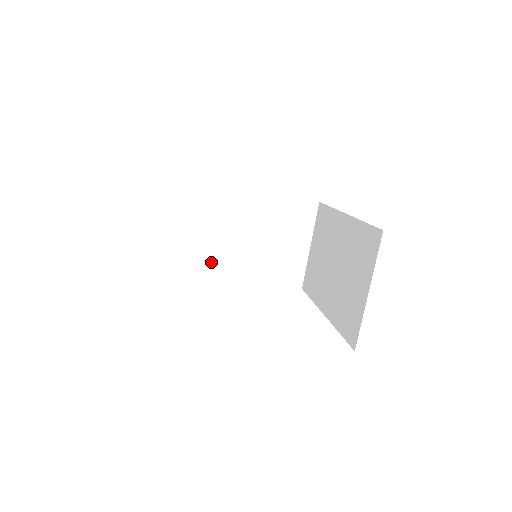
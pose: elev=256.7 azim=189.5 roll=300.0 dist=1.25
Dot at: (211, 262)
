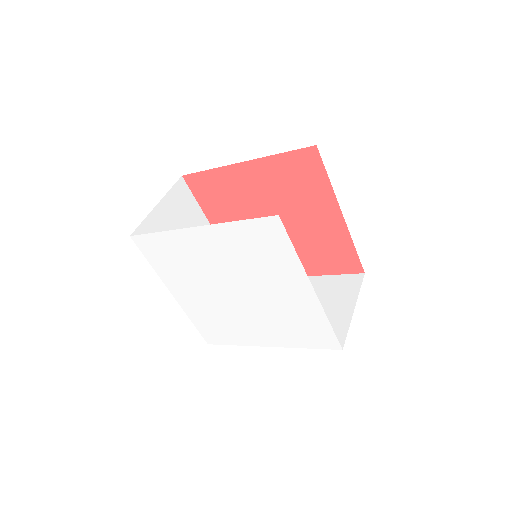
Dot at: occluded
